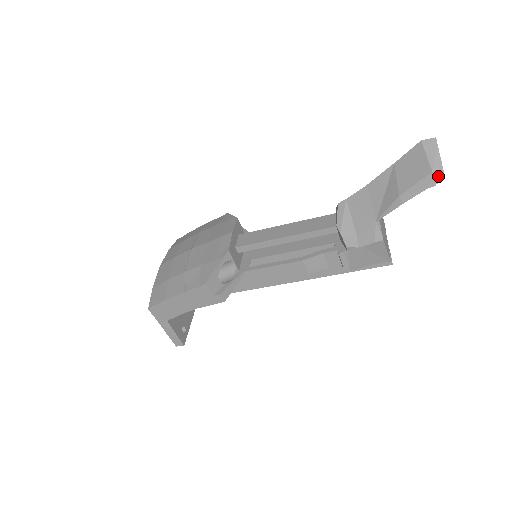
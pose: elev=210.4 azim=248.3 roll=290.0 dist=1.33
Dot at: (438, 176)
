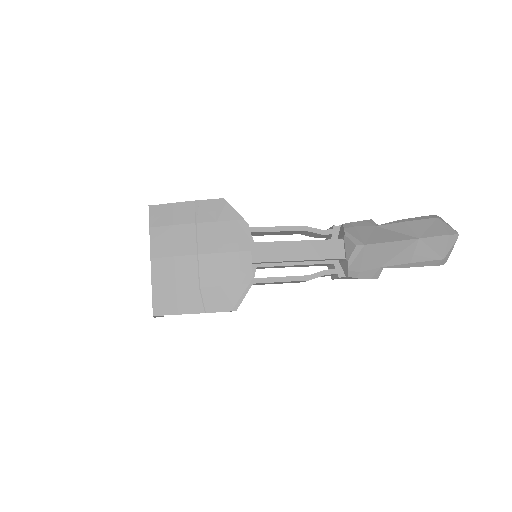
Dot at: (445, 261)
